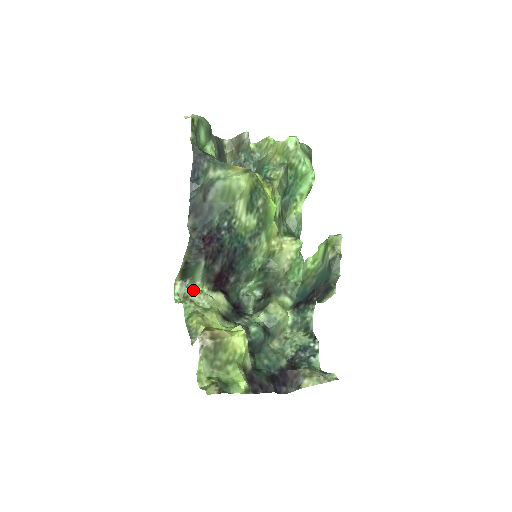
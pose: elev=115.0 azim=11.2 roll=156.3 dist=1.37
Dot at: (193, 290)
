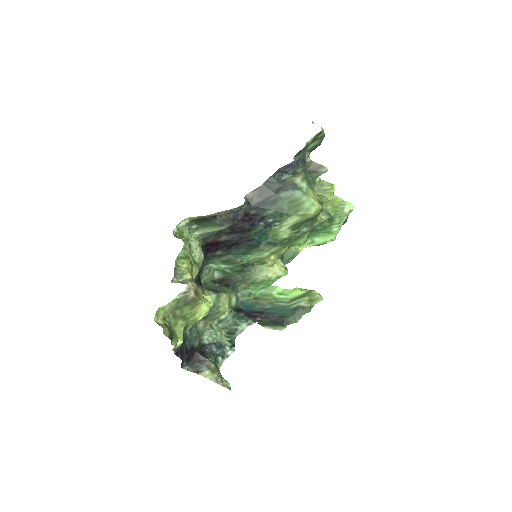
Dot at: (196, 238)
